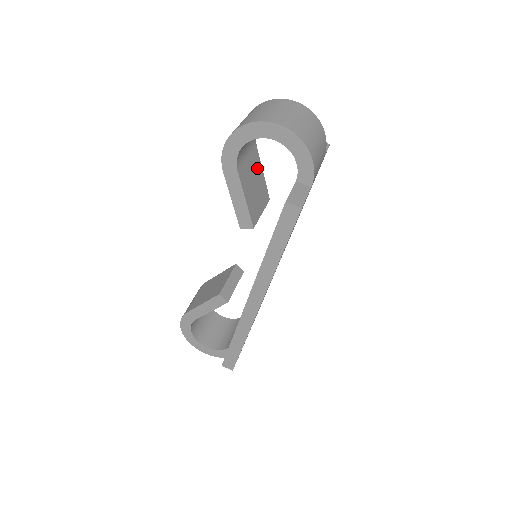
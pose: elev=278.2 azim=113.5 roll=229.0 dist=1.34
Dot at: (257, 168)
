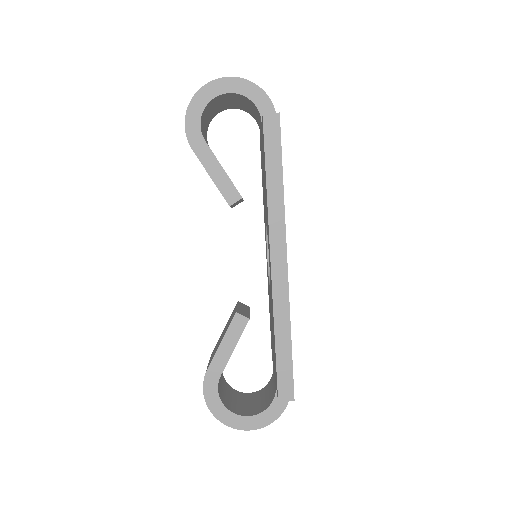
Dot at: occluded
